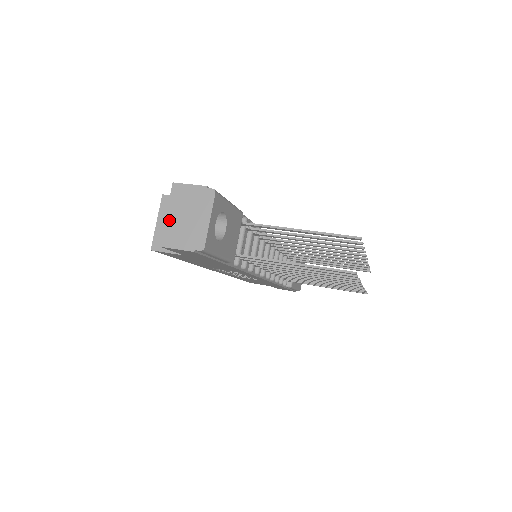
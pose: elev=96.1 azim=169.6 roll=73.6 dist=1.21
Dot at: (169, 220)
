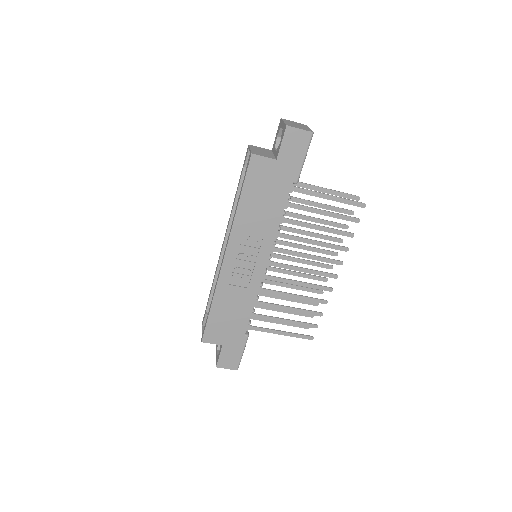
Dot at: (287, 123)
